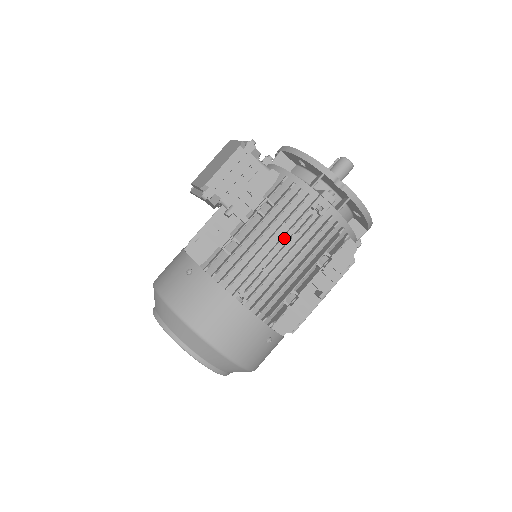
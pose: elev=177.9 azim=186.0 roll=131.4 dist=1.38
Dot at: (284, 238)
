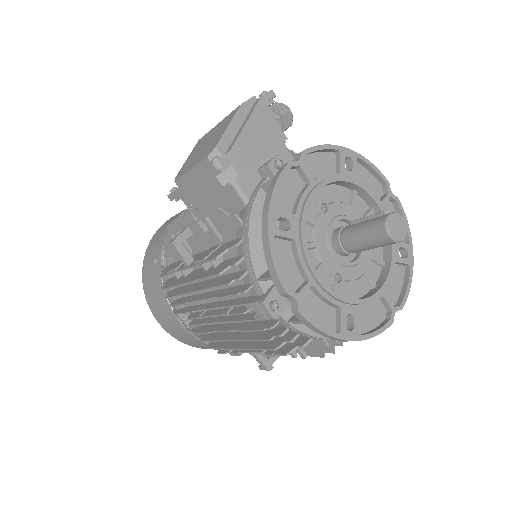
Dot at: occluded
